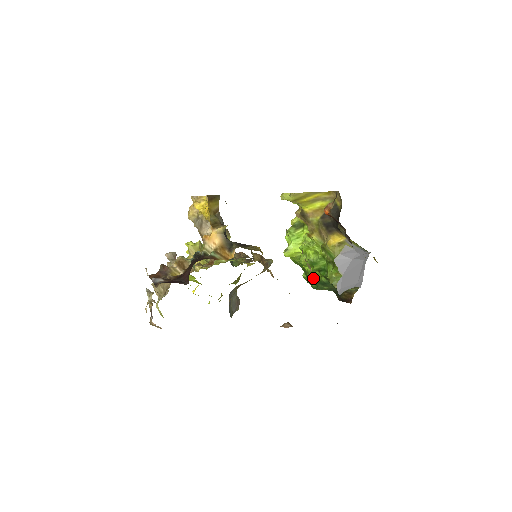
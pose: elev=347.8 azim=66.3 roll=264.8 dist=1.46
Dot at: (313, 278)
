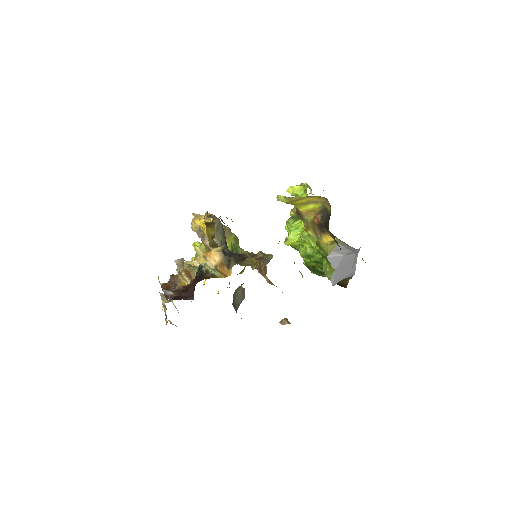
Dot at: (311, 267)
